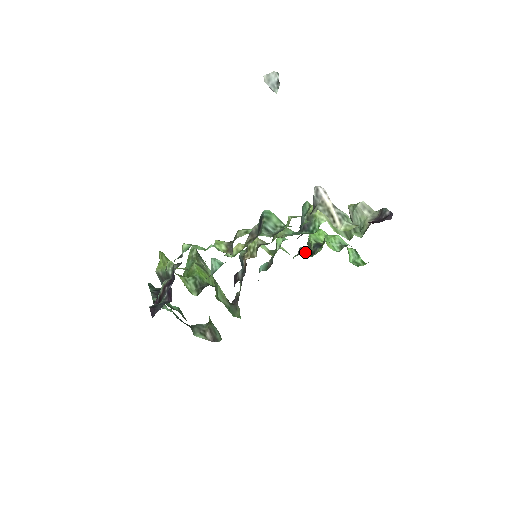
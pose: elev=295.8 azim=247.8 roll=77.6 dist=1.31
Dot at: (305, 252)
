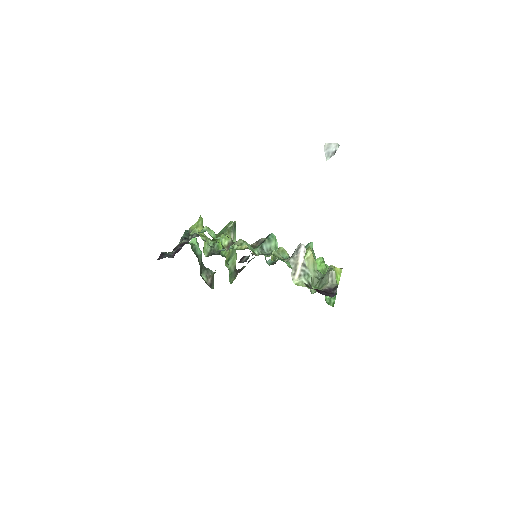
Dot at: occluded
